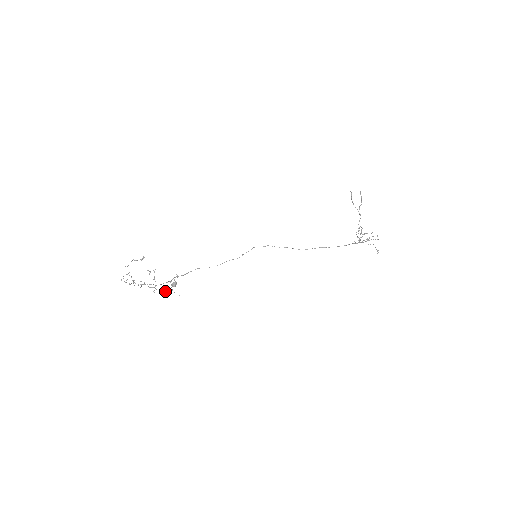
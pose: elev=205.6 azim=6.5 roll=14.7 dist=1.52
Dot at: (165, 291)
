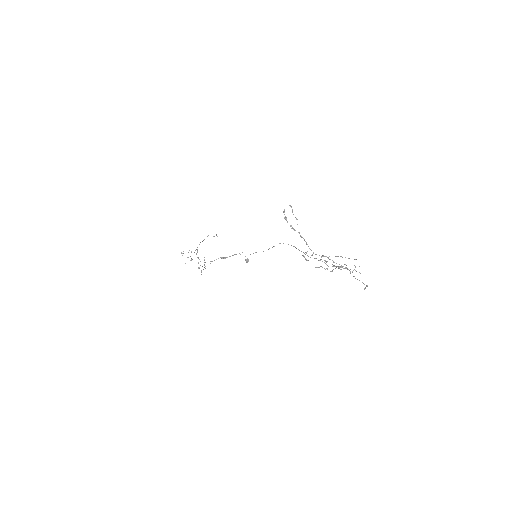
Dot at: occluded
